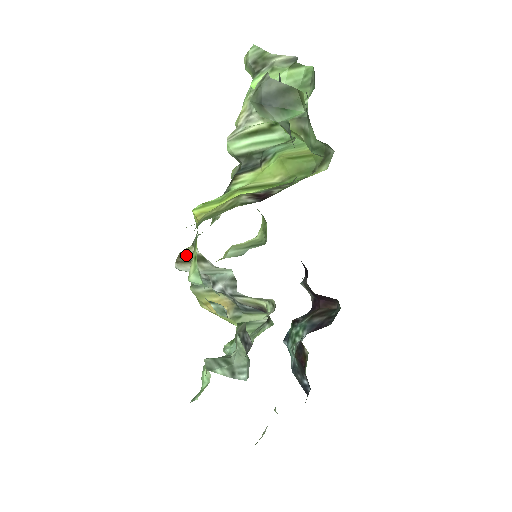
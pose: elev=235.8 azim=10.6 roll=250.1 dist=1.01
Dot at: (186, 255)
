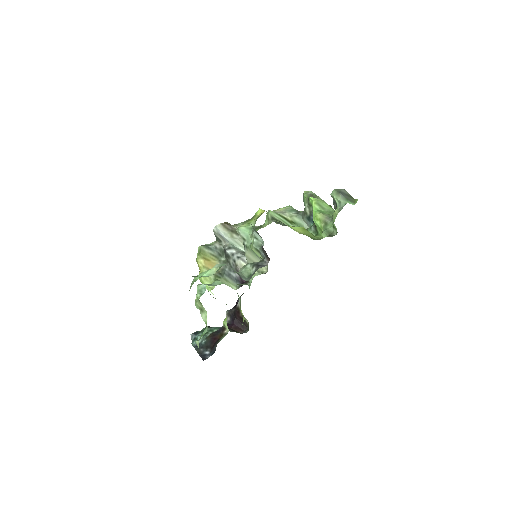
Dot at: (230, 225)
